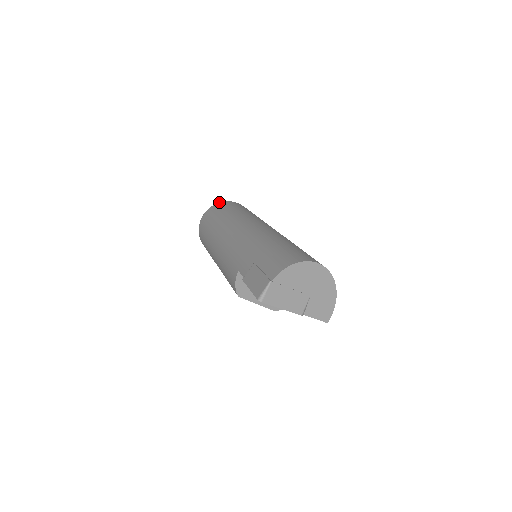
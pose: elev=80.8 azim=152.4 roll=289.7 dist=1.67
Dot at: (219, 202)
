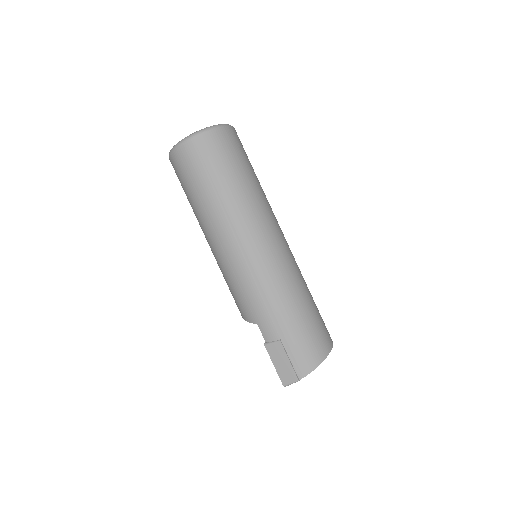
Dot at: (207, 131)
